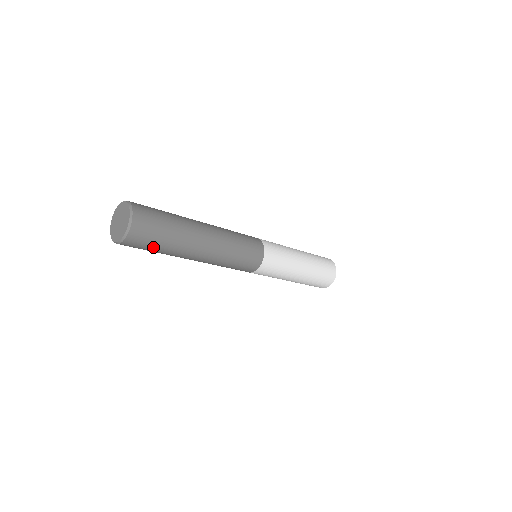
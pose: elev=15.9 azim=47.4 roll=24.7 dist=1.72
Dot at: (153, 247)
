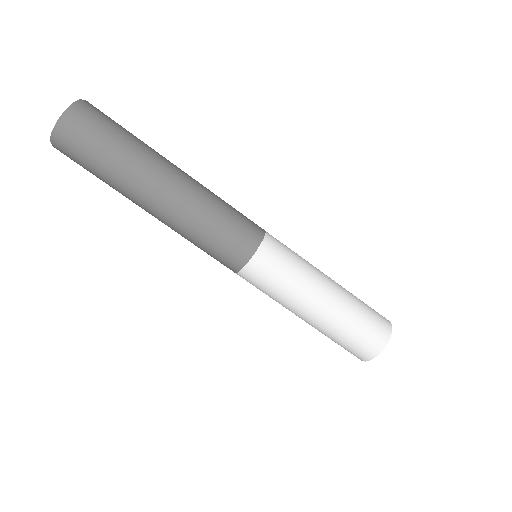
Dot at: (115, 130)
